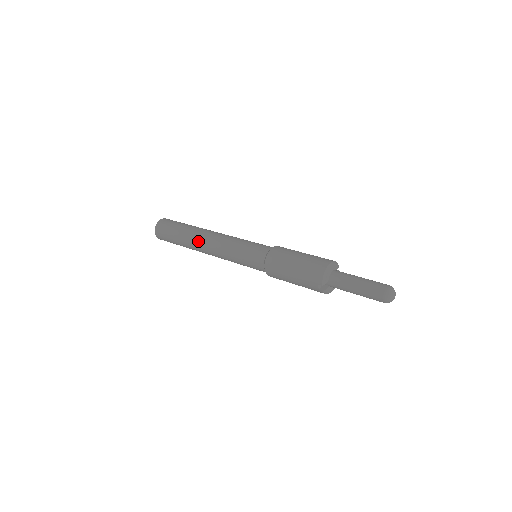
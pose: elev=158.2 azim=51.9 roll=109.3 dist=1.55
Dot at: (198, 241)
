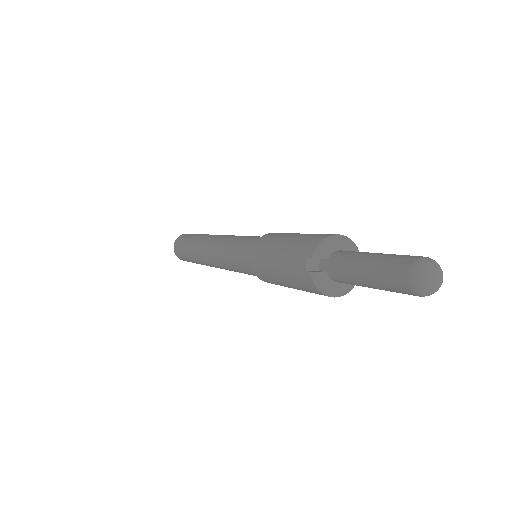
Dot at: (204, 240)
